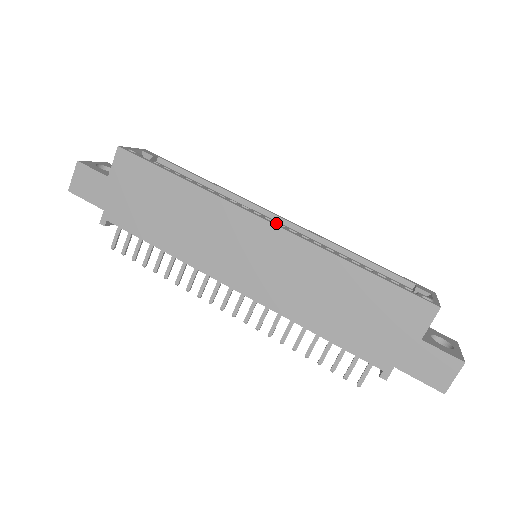
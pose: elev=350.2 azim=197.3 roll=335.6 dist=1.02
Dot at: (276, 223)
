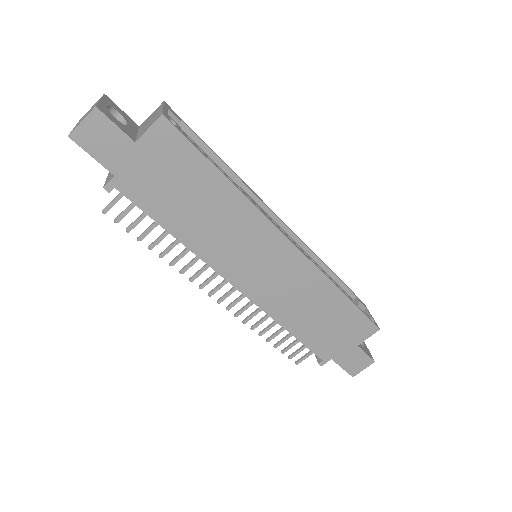
Dot at: (281, 229)
